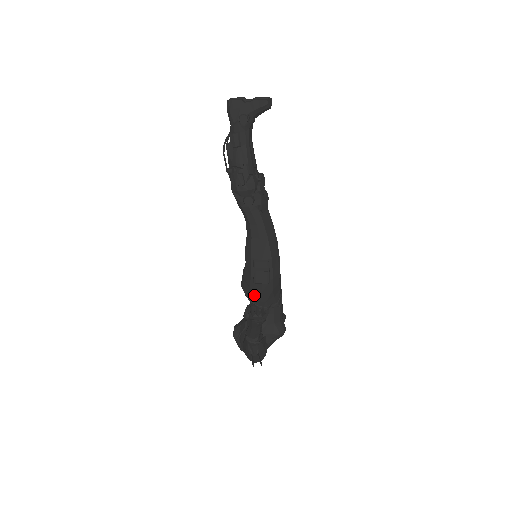
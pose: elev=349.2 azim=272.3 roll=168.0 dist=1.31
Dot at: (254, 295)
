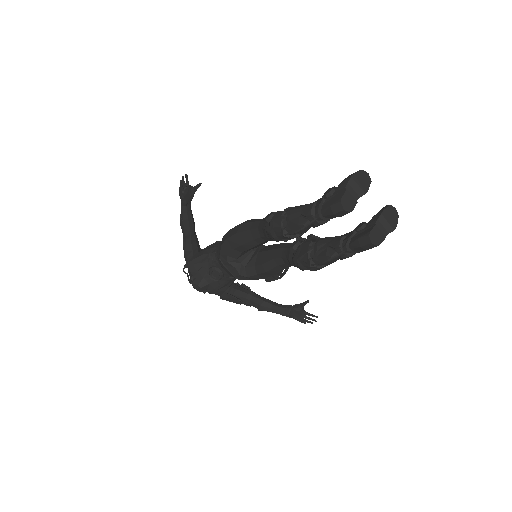
Dot at: occluded
